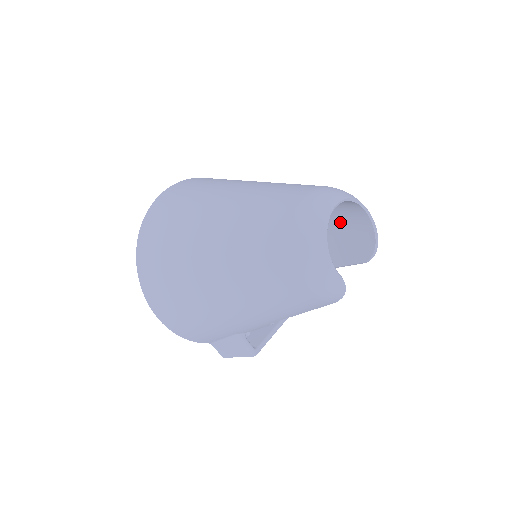
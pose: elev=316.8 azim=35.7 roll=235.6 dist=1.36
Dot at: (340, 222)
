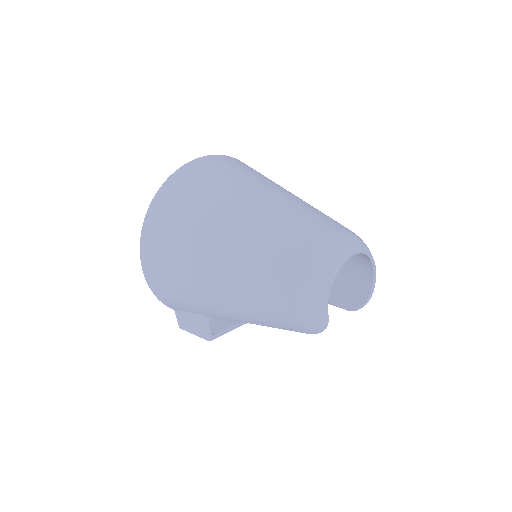
Dot at: (345, 265)
